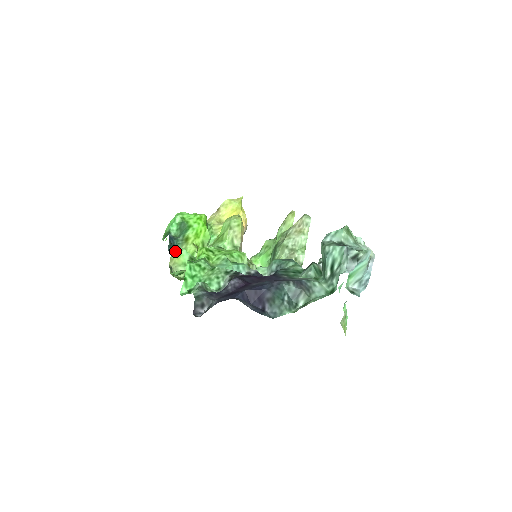
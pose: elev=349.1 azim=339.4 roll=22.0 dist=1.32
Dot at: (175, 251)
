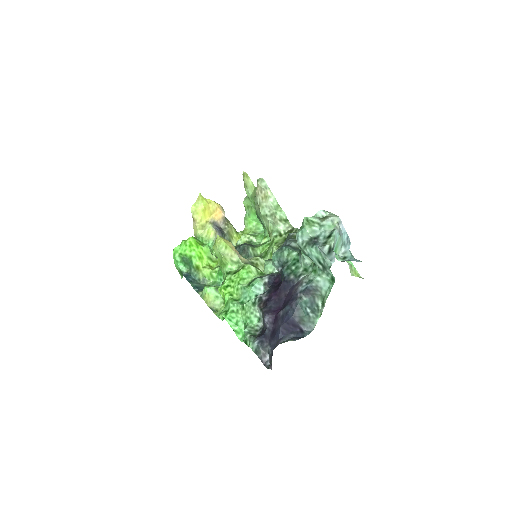
Dot at: (202, 292)
